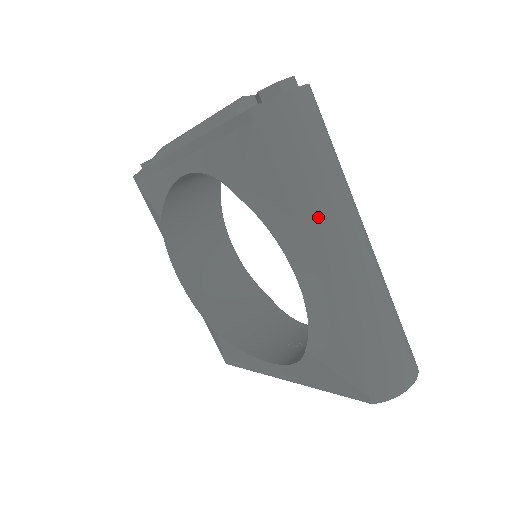
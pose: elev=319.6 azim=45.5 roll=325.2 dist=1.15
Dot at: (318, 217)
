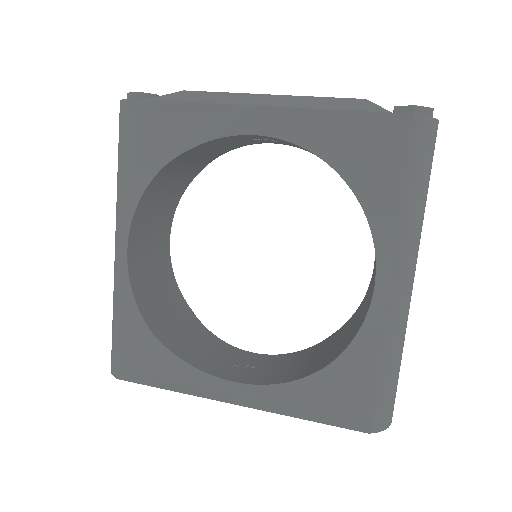
Dot at: (414, 238)
